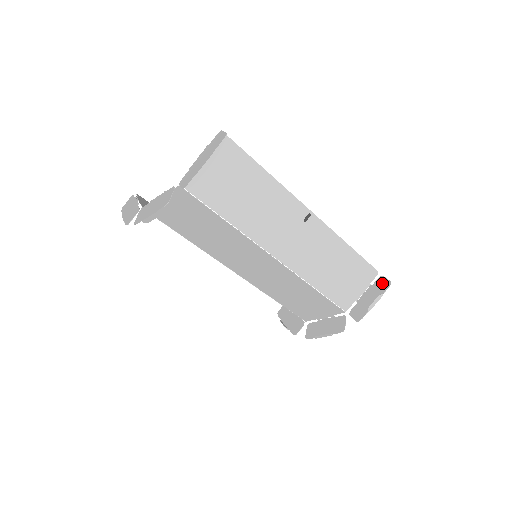
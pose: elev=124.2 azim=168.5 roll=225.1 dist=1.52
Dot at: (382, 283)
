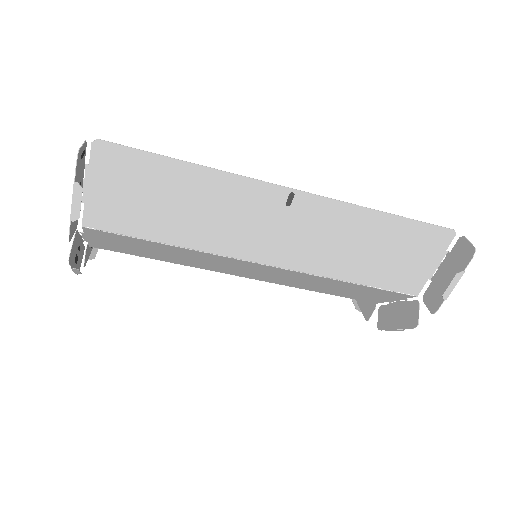
Dot at: (462, 250)
